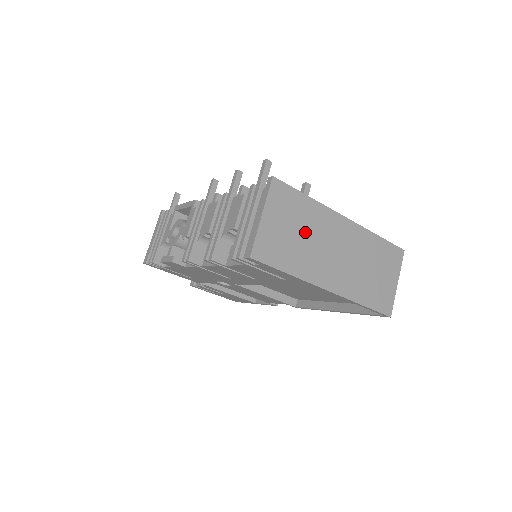
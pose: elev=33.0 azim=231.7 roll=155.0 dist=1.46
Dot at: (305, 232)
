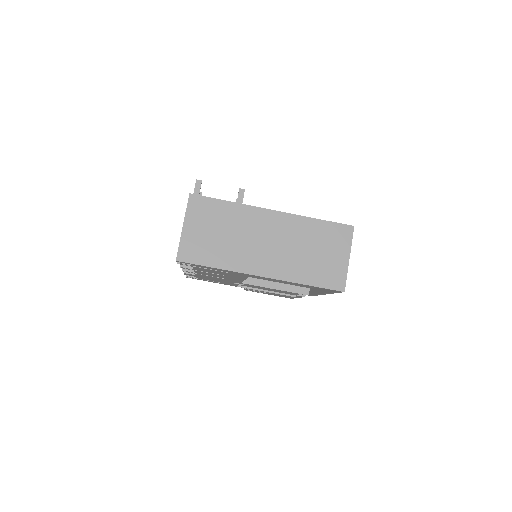
Dot at: (229, 231)
